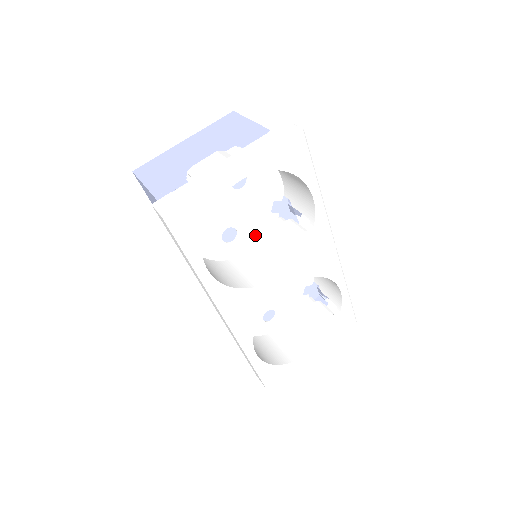
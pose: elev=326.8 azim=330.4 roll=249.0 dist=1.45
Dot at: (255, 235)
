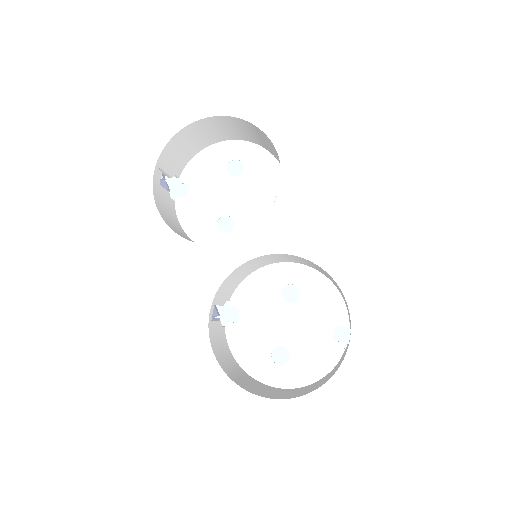
Dot at: occluded
